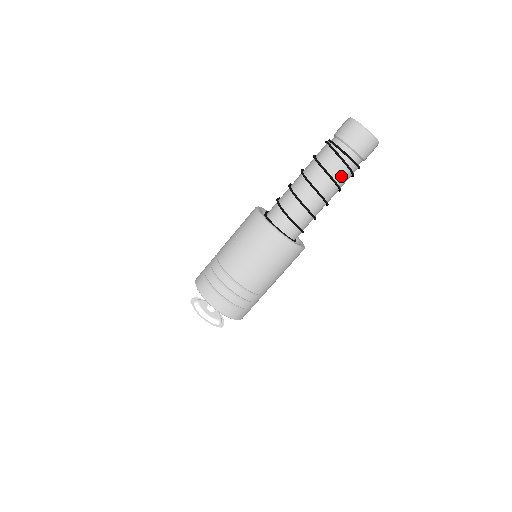
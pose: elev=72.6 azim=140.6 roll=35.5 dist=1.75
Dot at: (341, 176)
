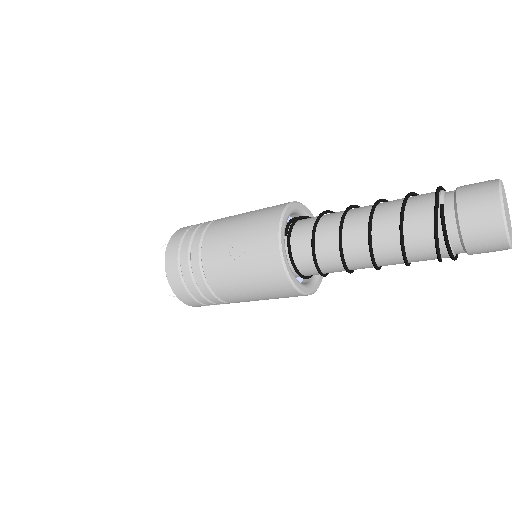
Dot at: (421, 259)
